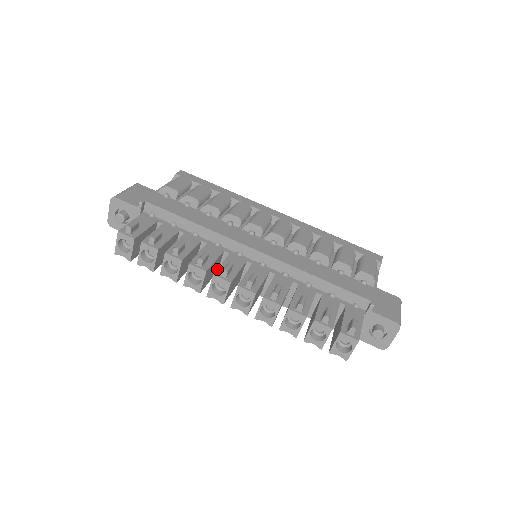
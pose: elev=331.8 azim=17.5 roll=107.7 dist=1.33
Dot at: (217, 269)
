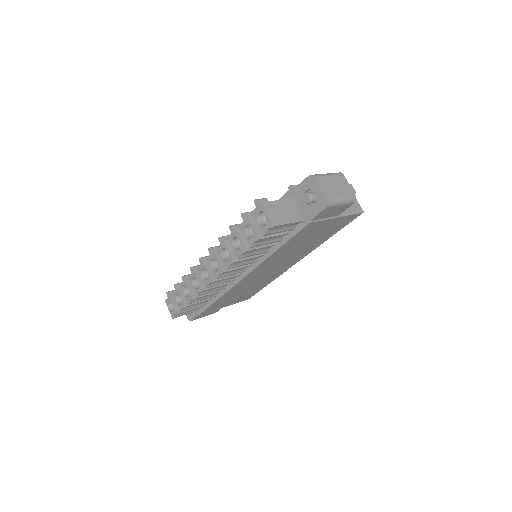
Dot at: occluded
